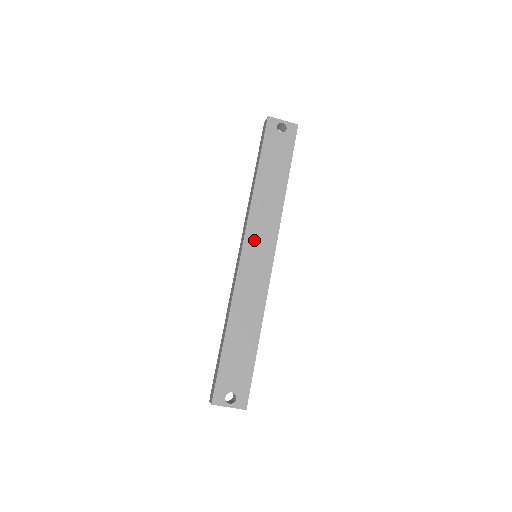
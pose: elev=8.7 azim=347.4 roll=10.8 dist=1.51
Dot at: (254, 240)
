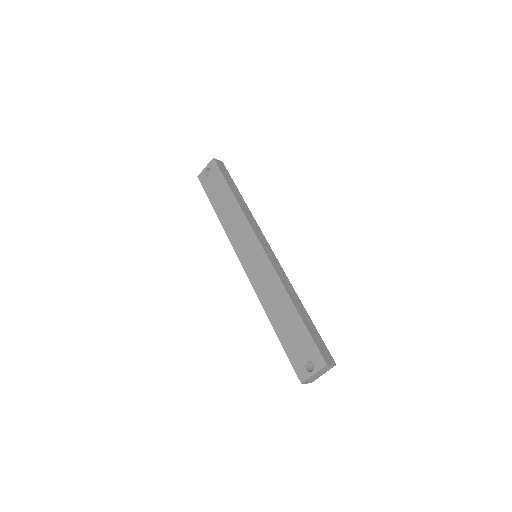
Dot at: (242, 249)
